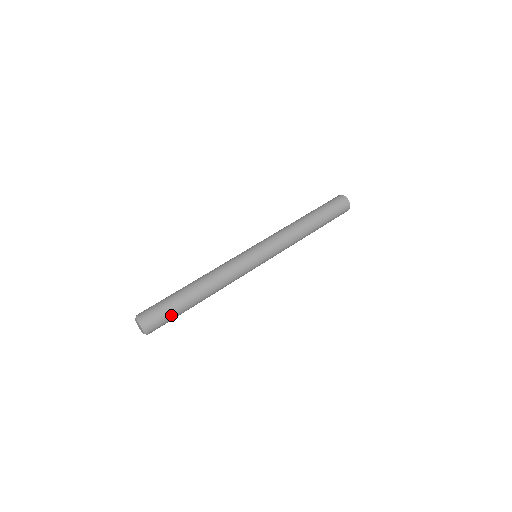
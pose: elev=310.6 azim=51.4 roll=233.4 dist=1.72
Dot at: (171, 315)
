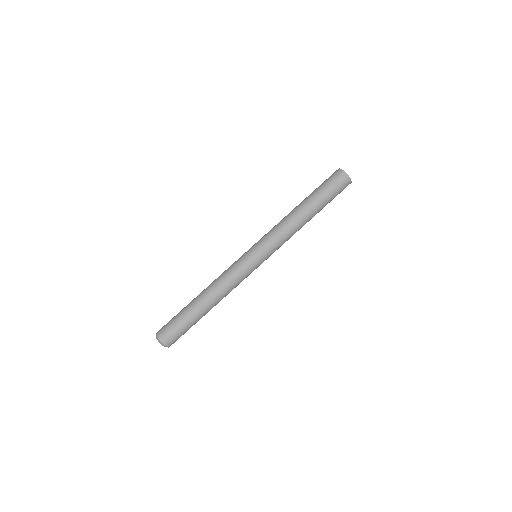
Dot at: (183, 328)
